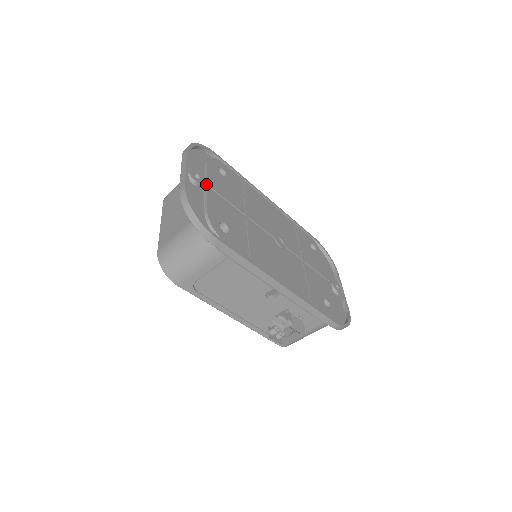
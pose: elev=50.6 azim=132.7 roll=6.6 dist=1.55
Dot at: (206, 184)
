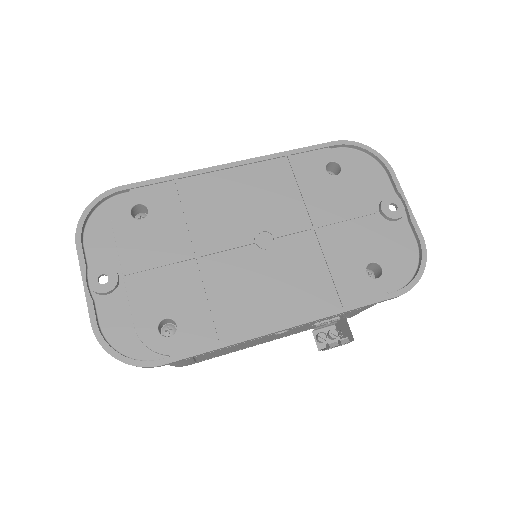
Dot at: (122, 273)
